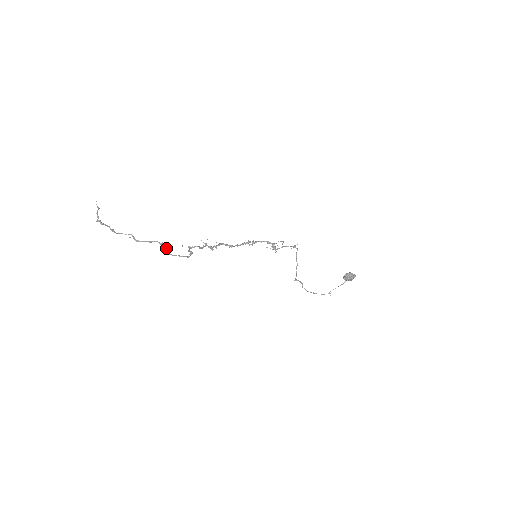
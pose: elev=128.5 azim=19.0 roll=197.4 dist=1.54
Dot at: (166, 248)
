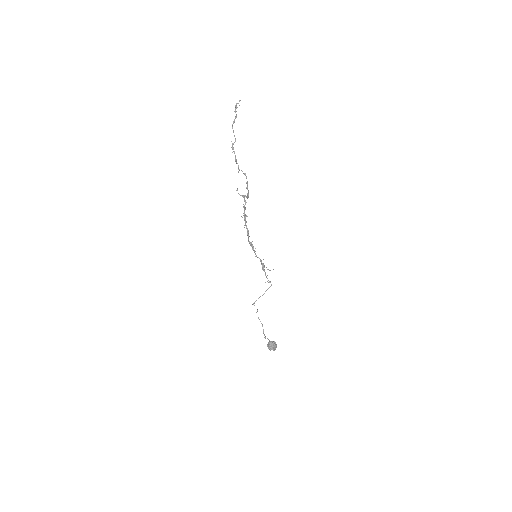
Dot at: (245, 173)
